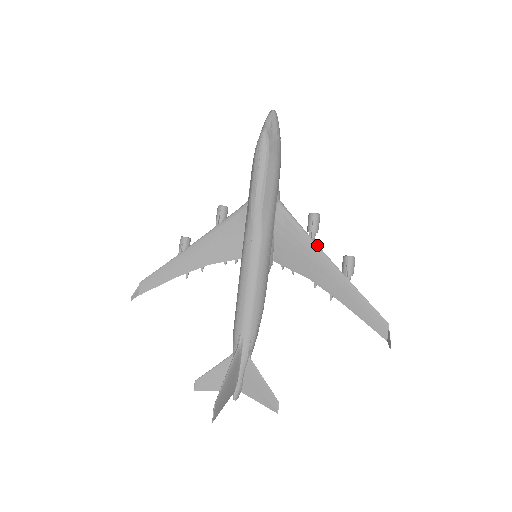
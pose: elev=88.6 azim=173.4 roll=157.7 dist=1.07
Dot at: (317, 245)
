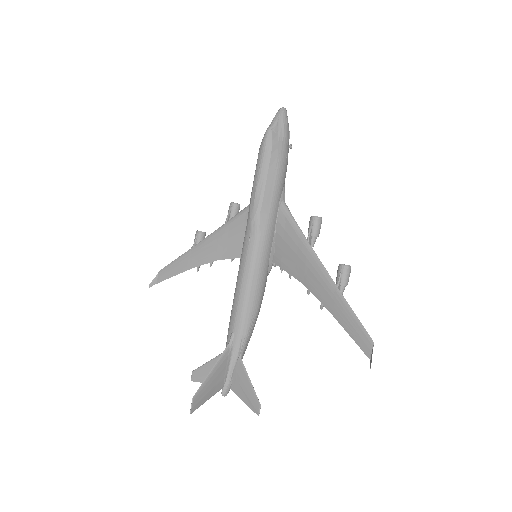
Dot at: (313, 250)
